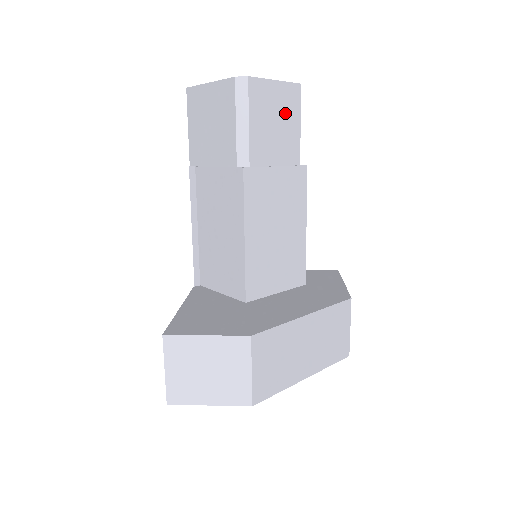
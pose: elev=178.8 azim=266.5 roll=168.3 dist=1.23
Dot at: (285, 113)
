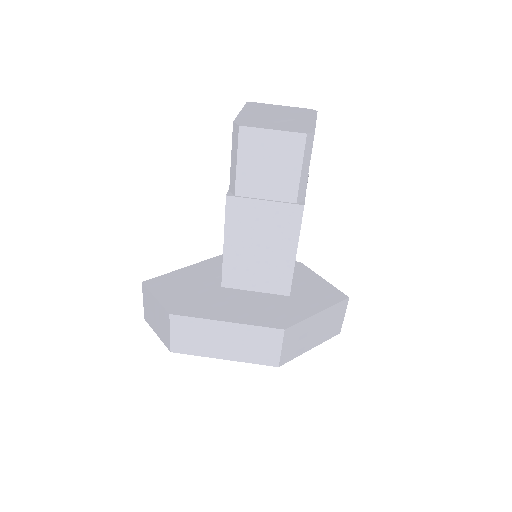
Dot at: (282, 158)
